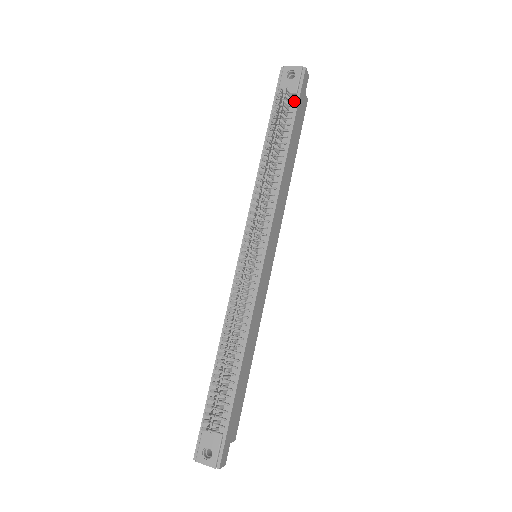
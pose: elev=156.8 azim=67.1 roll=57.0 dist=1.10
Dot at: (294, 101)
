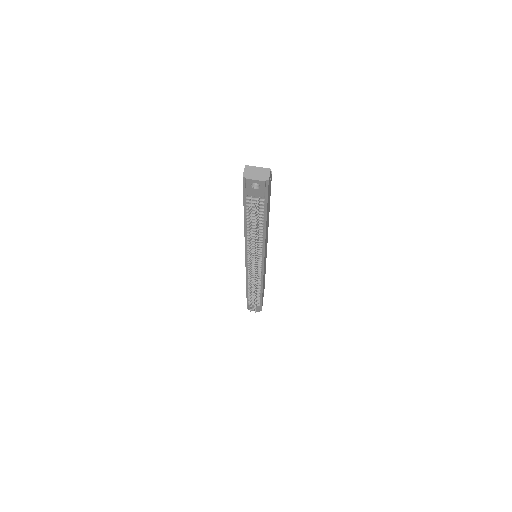
Dot at: (263, 201)
